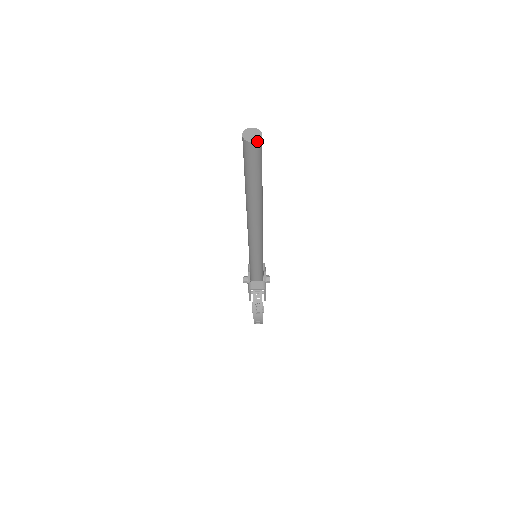
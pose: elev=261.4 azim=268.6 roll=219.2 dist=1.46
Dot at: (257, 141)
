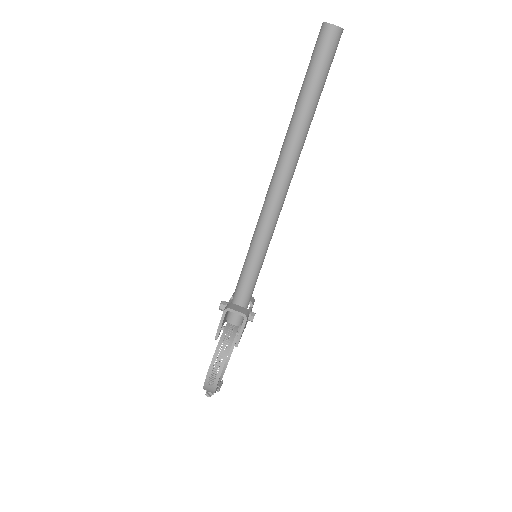
Dot at: (338, 27)
